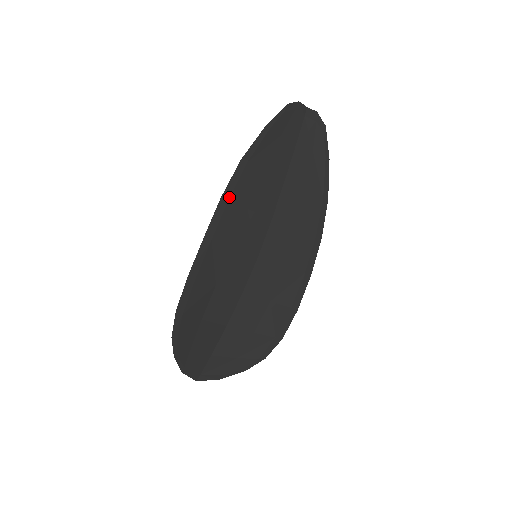
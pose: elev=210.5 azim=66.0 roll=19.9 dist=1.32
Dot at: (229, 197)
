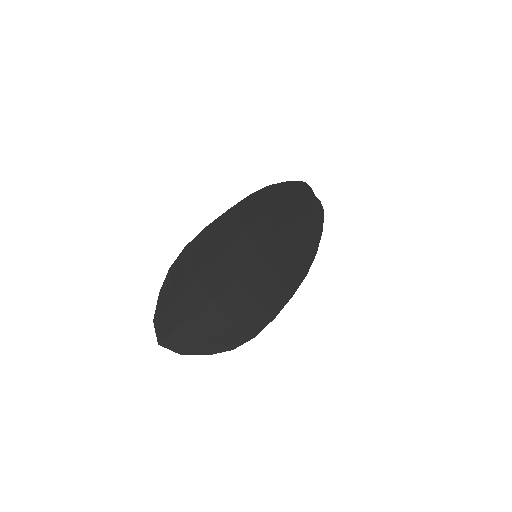
Dot at: (255, 198)
